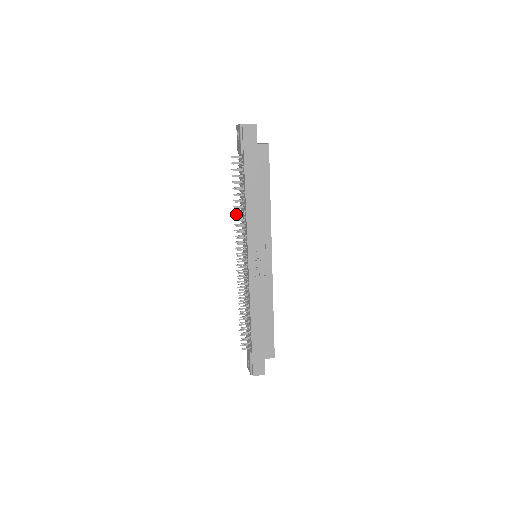
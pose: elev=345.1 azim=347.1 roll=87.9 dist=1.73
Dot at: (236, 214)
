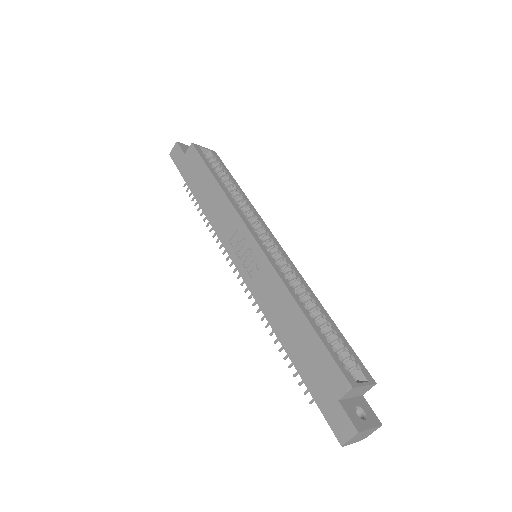
Dot at: (210, 231)
